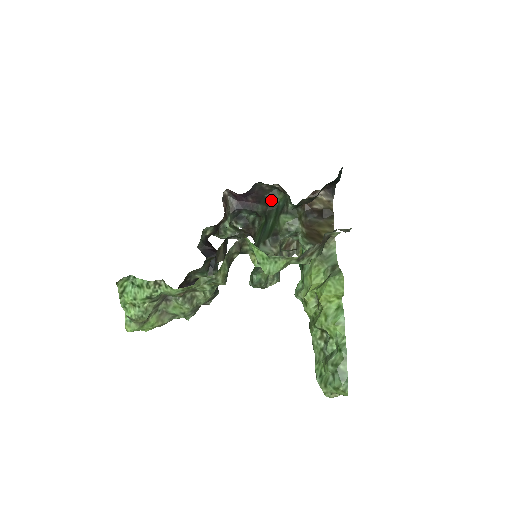
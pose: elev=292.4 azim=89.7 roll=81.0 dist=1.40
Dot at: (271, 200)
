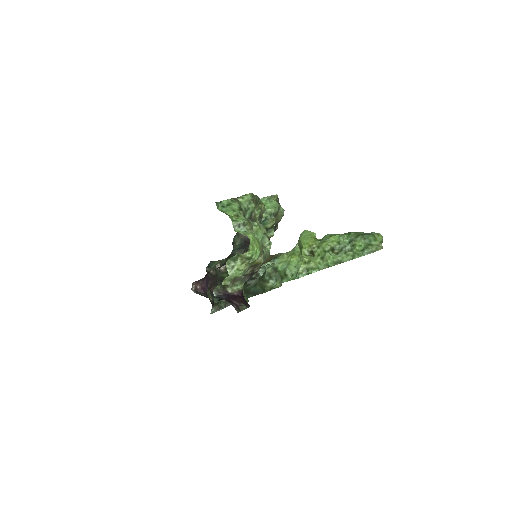
Dot at: occluded
